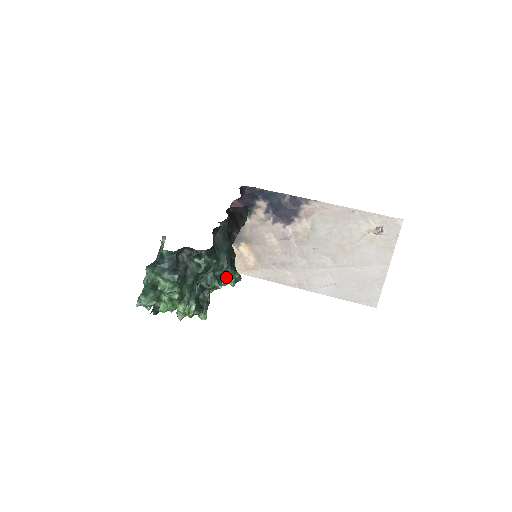
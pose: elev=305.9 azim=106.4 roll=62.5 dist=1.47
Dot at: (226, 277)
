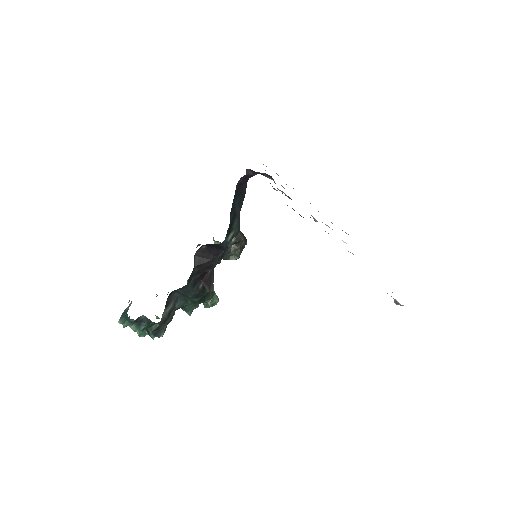
Dot at: occluded
